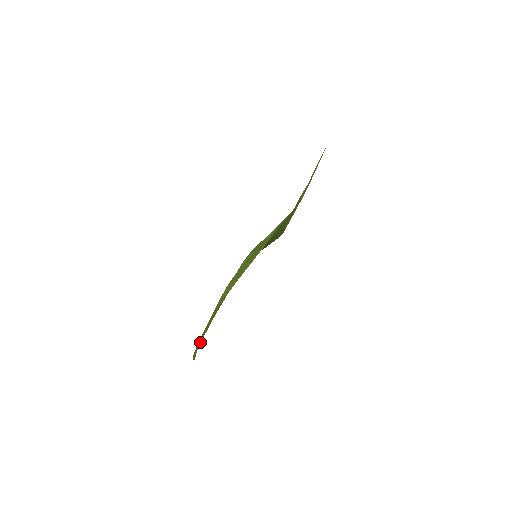
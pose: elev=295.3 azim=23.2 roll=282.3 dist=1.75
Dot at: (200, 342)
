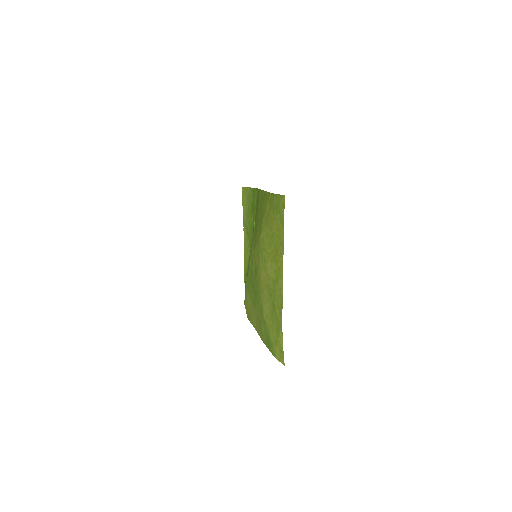
Dot at: (273, 349)
